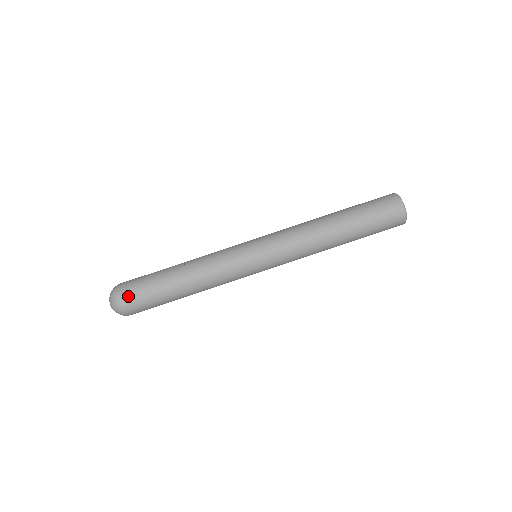
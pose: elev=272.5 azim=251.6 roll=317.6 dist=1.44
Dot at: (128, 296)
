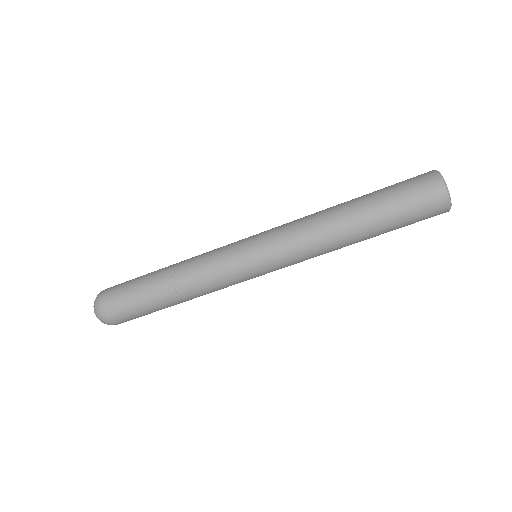
Dot at: (109, 300)
